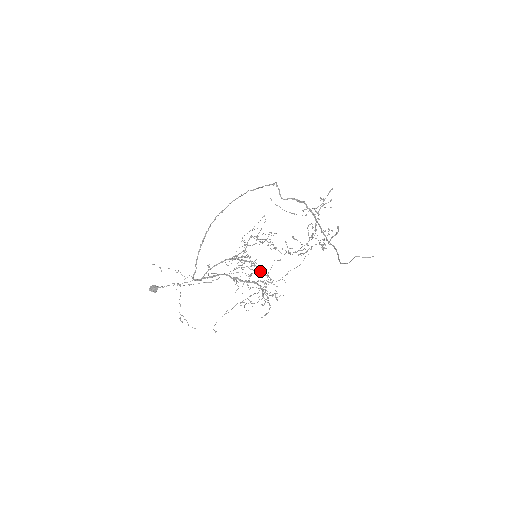
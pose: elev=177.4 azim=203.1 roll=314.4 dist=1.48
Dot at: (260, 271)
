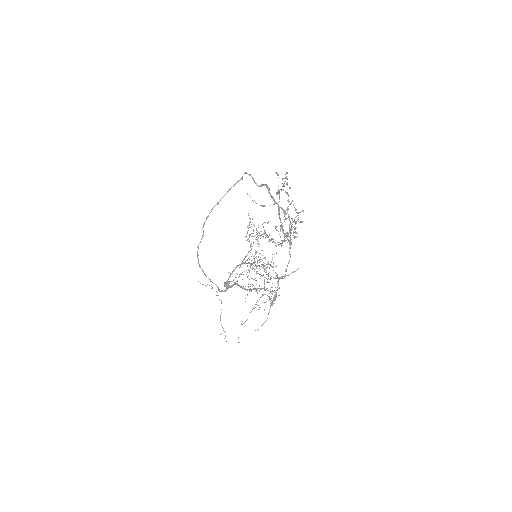
Dot at: occluded
